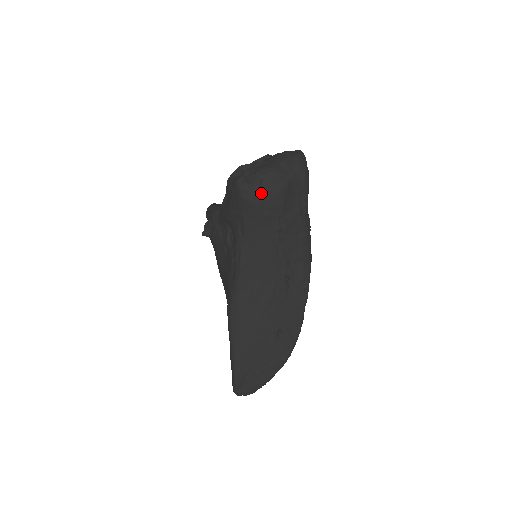
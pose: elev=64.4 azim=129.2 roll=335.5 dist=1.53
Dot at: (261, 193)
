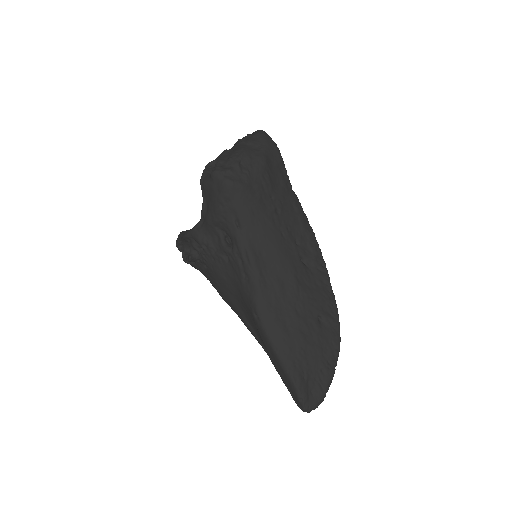
Dot at: (245, 175)
